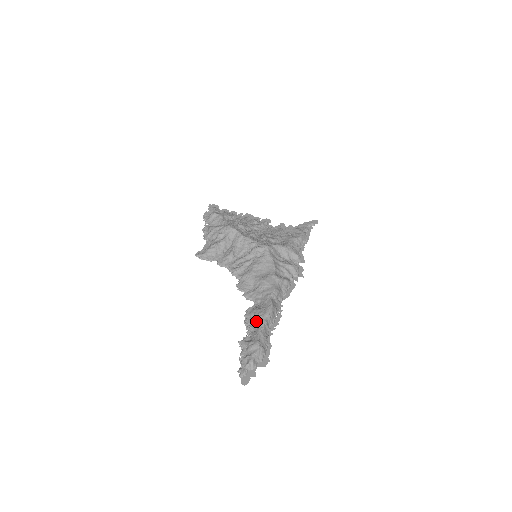
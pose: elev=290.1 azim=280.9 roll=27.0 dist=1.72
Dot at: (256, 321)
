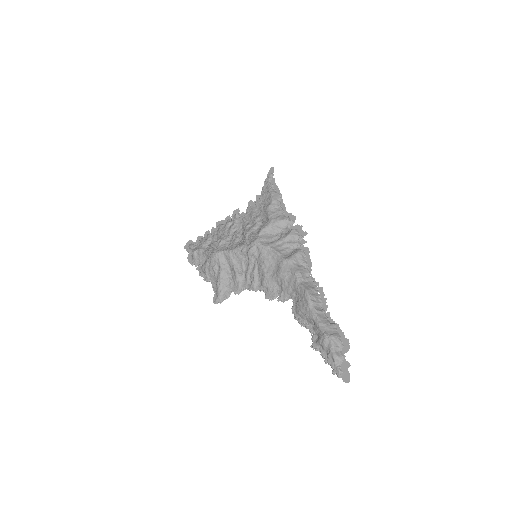
Dot at: (307, 316)
